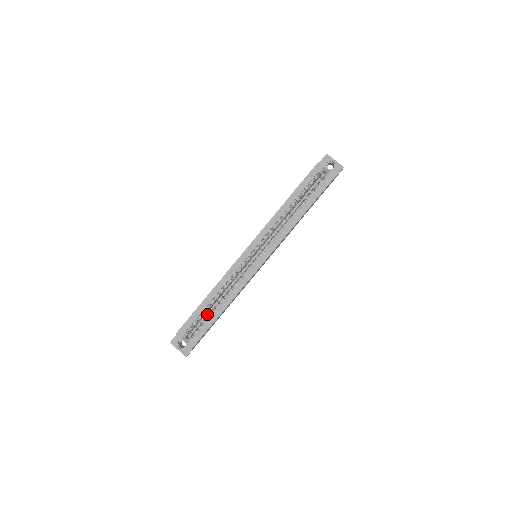
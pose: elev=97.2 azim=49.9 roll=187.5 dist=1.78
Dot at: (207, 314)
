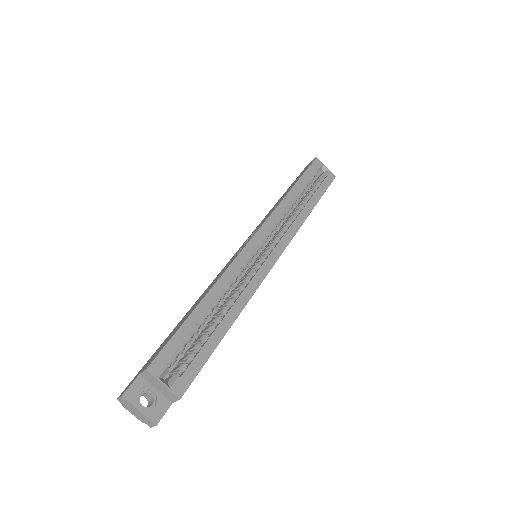
Dot at: occluded
